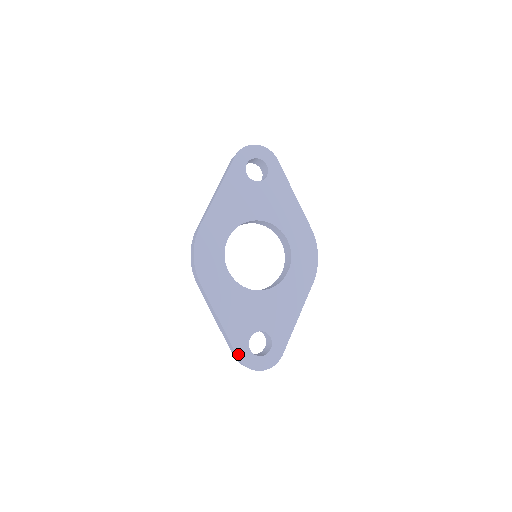
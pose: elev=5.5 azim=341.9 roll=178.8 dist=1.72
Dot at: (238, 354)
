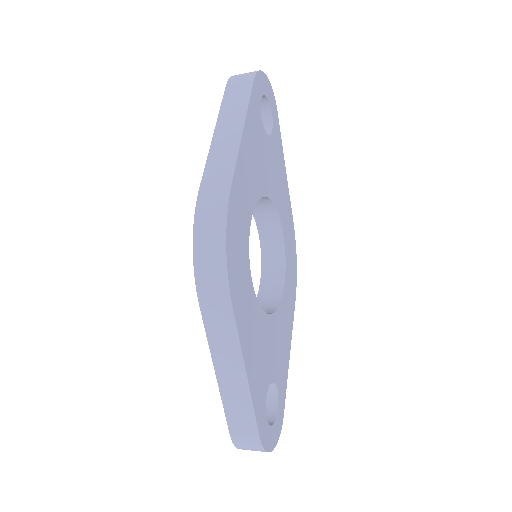
Dot at: (259, 430)
